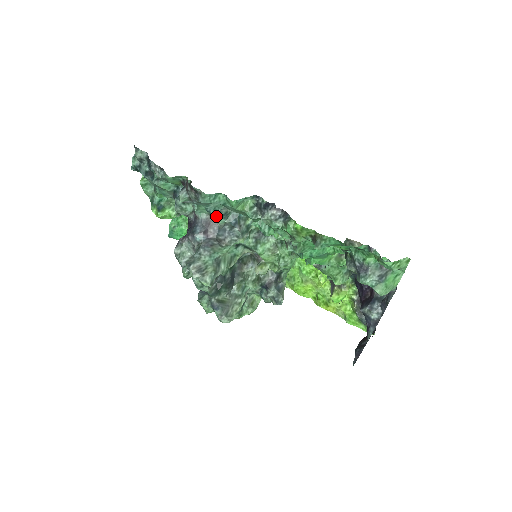
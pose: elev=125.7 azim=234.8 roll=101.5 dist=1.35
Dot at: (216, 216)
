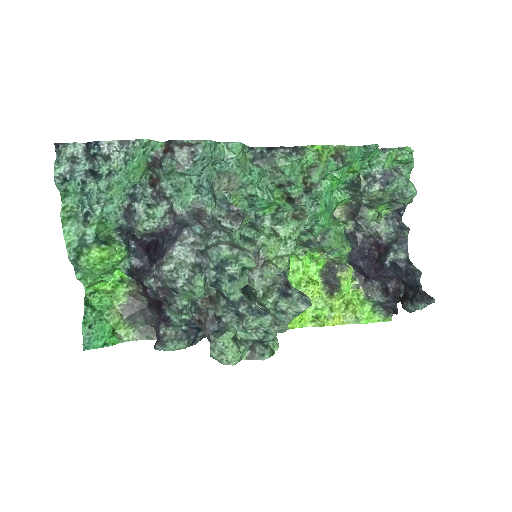
Dot at: (209, 192)
